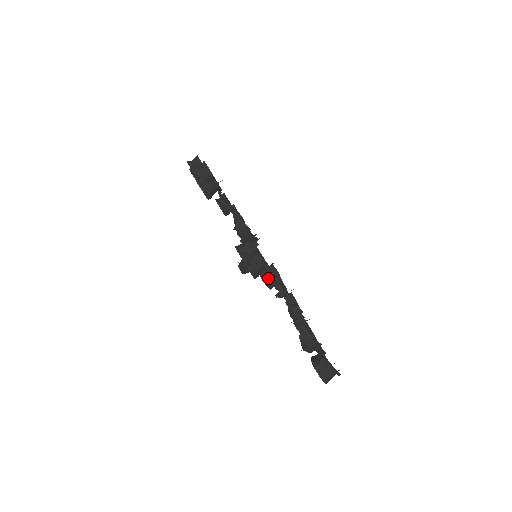
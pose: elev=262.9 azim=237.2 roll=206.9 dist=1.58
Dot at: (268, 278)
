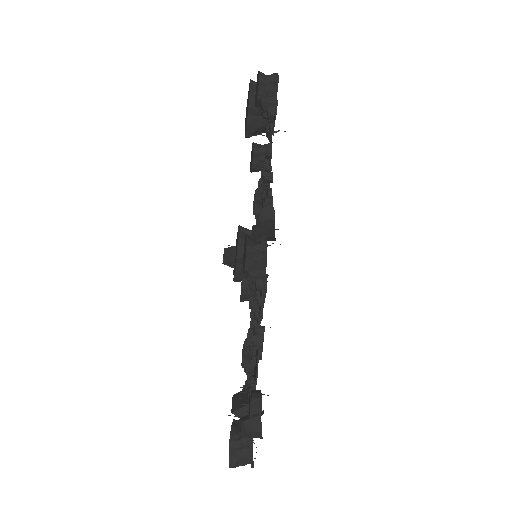
Dot at: (249, 289)
